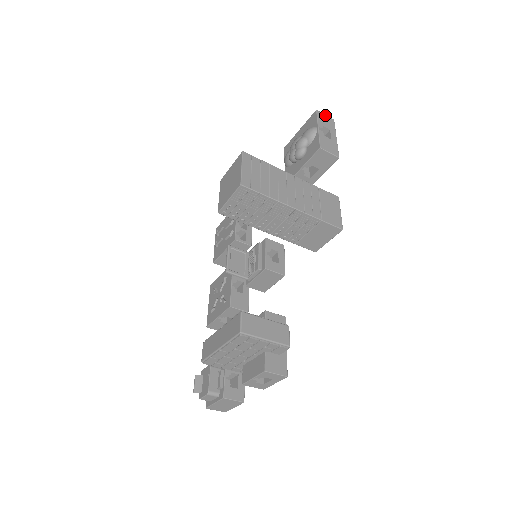
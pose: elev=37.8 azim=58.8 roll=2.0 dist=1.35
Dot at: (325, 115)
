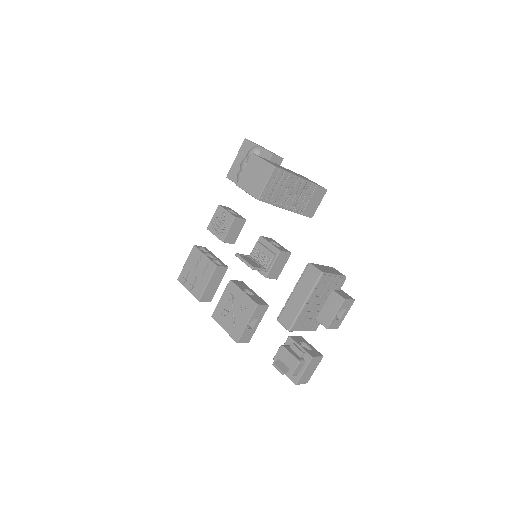
Dot at: occluded
